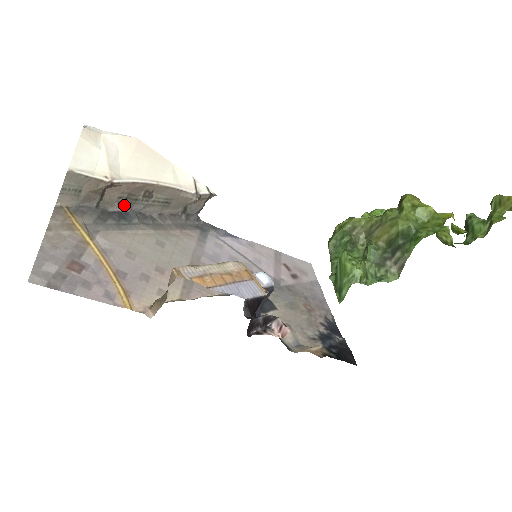
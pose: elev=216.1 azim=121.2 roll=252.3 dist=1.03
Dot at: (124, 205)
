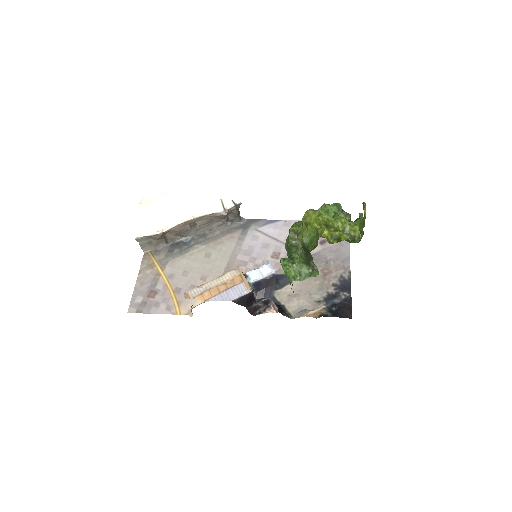
Dot at: (182, 236)
